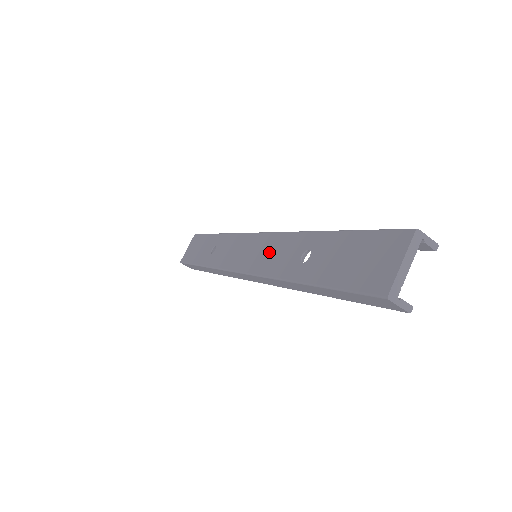
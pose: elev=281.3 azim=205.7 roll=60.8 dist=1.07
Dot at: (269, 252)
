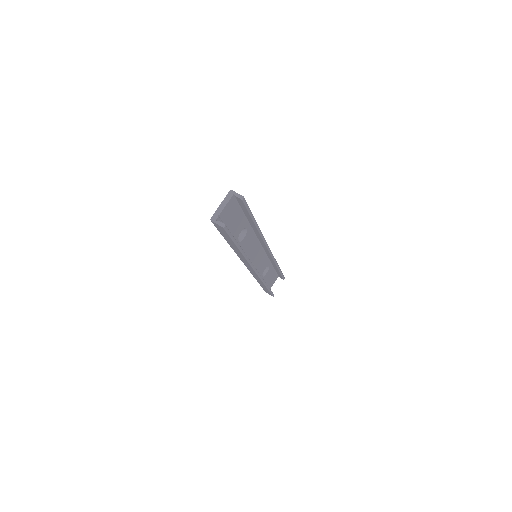
Dot at: occluded
